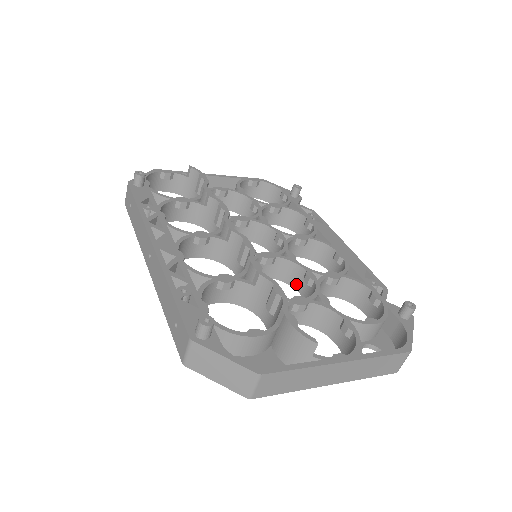
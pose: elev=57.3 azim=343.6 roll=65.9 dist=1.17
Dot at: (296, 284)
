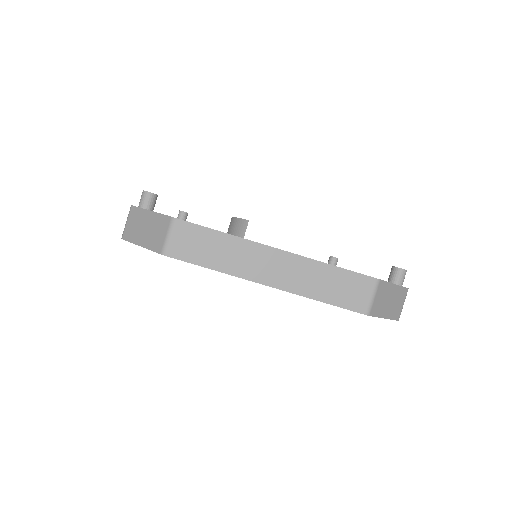
Dot at: occluded
